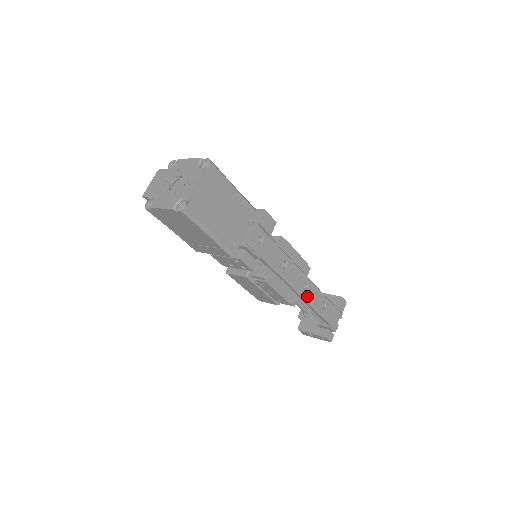
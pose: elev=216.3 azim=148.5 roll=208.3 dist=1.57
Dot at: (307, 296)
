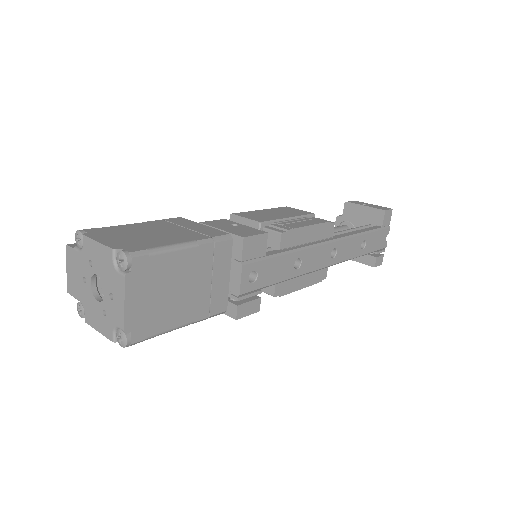
Dot at: (339, 259)
